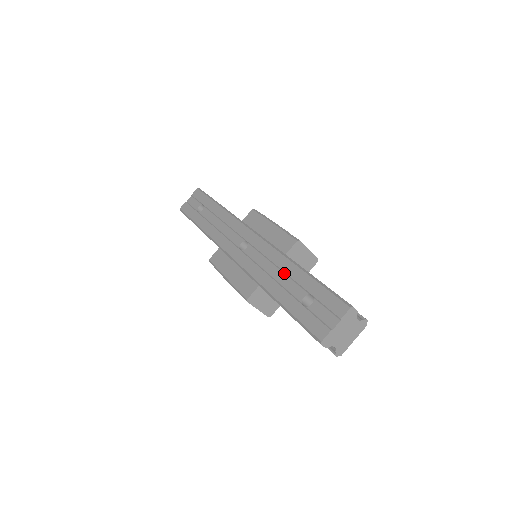
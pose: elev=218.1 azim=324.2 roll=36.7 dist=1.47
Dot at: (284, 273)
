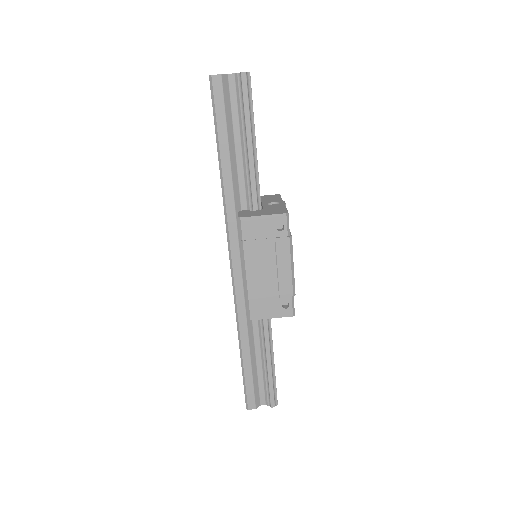
Dot at: occluded
